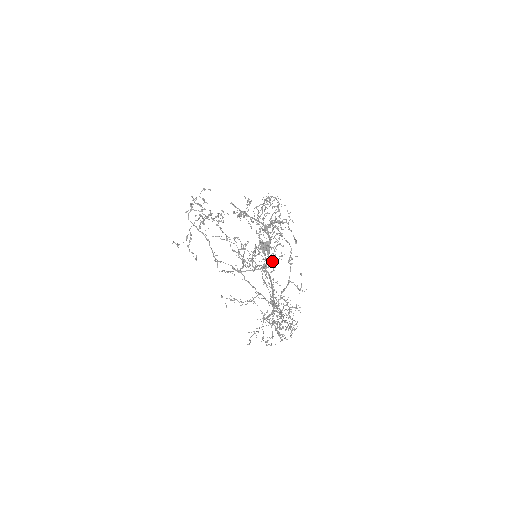
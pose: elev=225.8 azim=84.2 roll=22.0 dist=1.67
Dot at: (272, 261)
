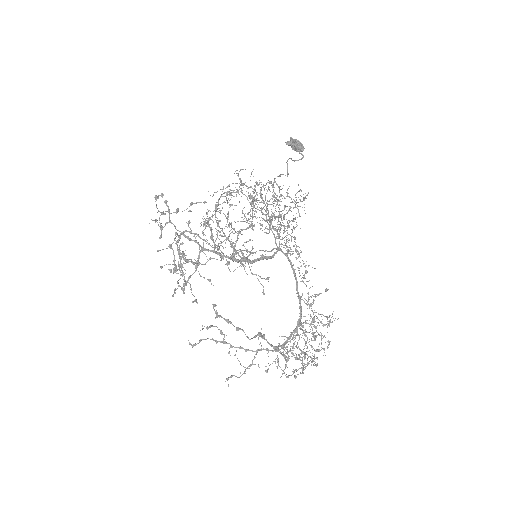
Dot at: (297, 208)
